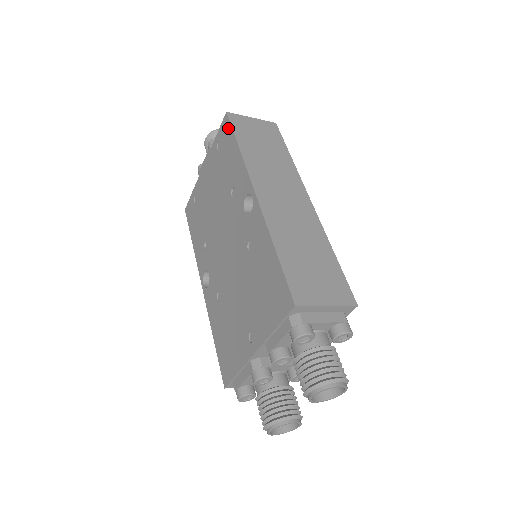
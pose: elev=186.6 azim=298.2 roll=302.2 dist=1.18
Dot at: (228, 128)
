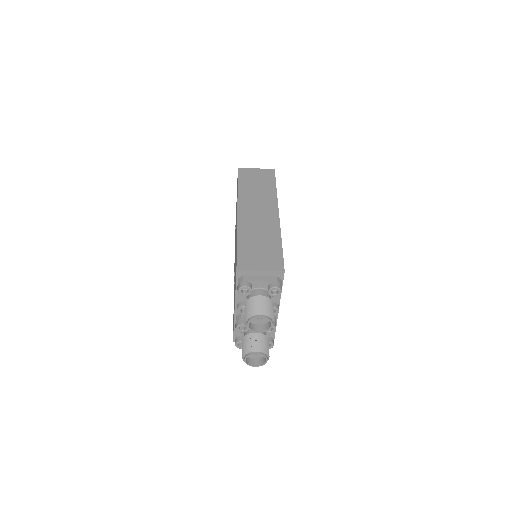
Dot at: occluded
